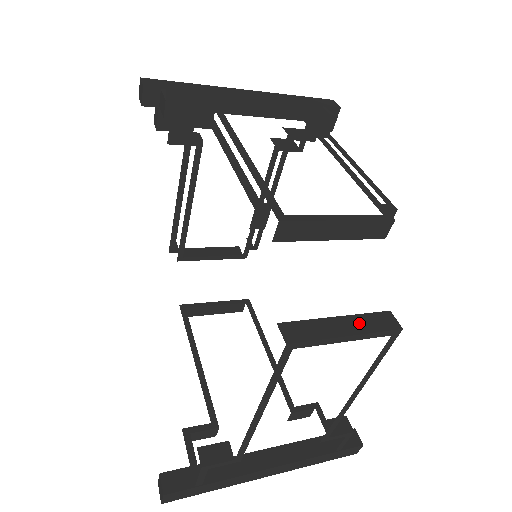
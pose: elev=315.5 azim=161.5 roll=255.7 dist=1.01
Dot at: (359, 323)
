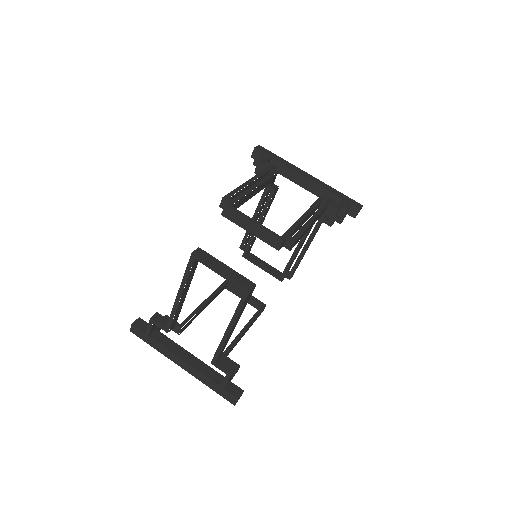
Dot at: (233, 274)
